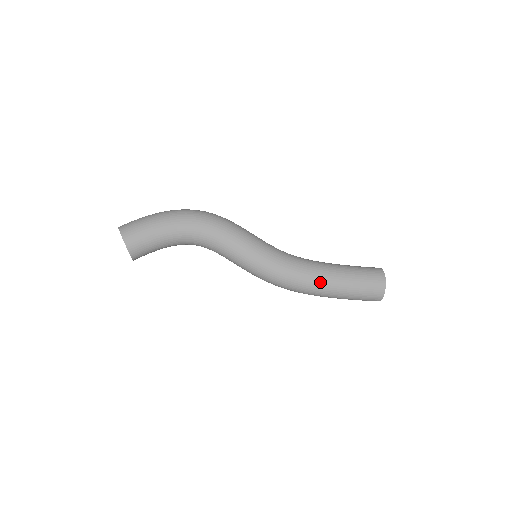
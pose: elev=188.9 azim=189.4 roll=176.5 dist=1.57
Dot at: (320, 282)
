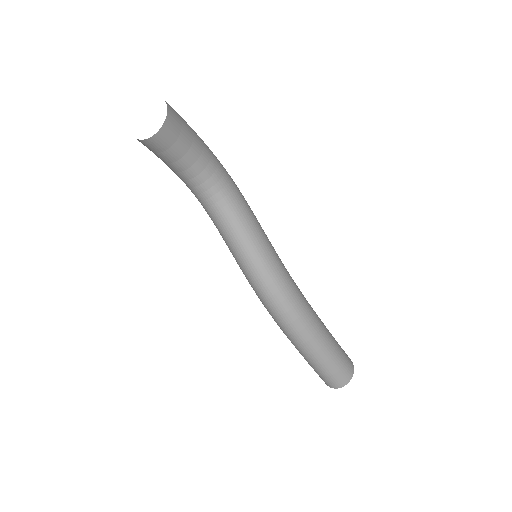
Dot at: (316, 318)
